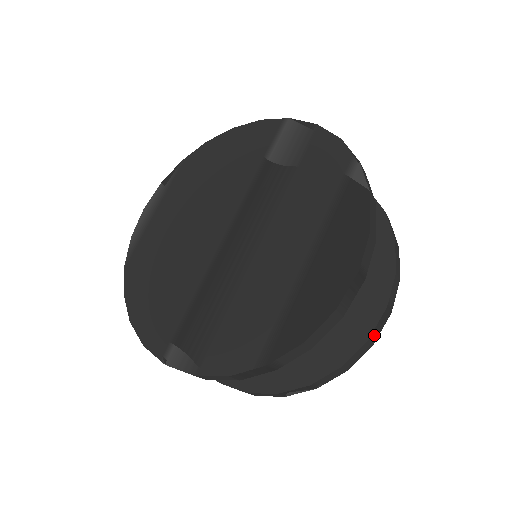
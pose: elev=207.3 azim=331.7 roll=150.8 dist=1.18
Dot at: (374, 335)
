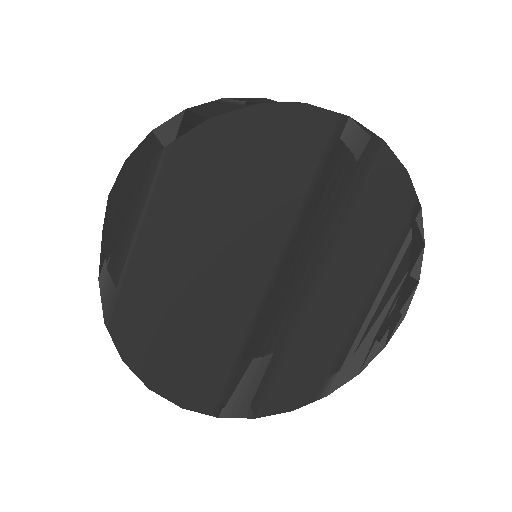
Dot at: occluded
